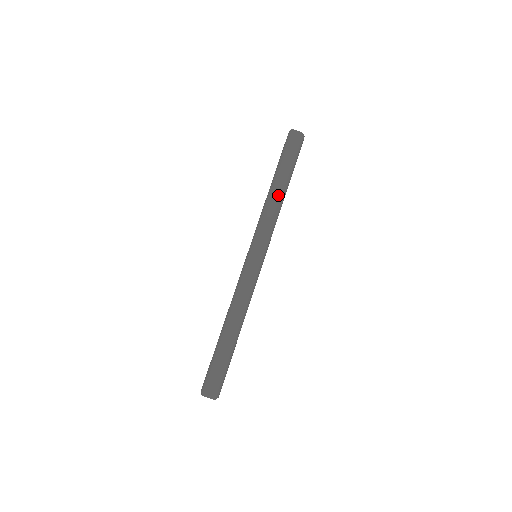
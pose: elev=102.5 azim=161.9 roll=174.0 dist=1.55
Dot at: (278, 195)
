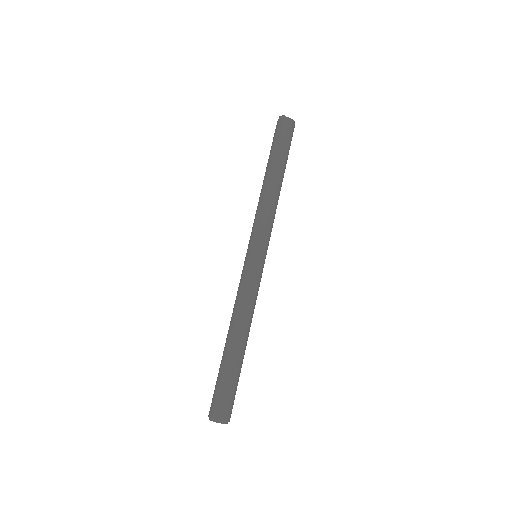
Dot at: (279, 190)
